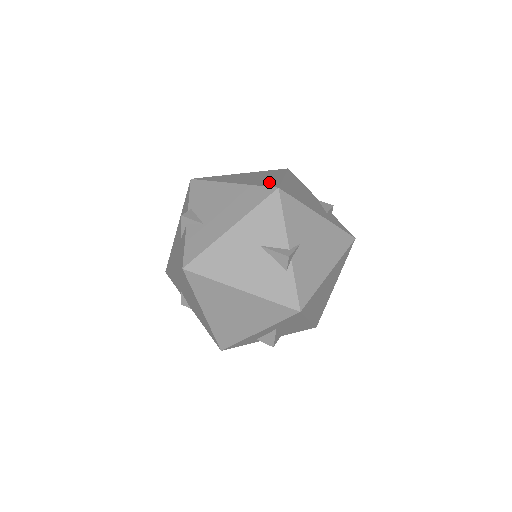
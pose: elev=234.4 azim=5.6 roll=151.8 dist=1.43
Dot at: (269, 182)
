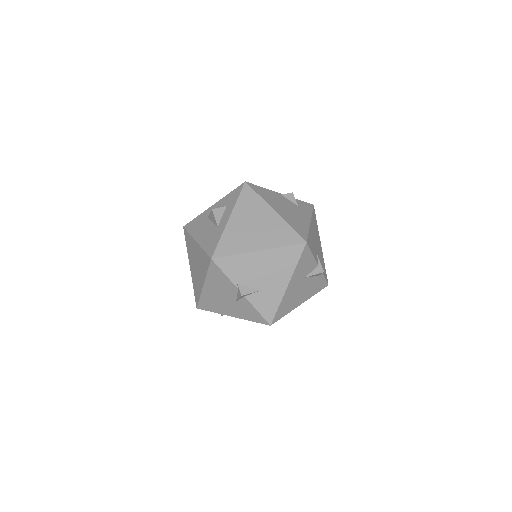
Dot at: (284, 233)
